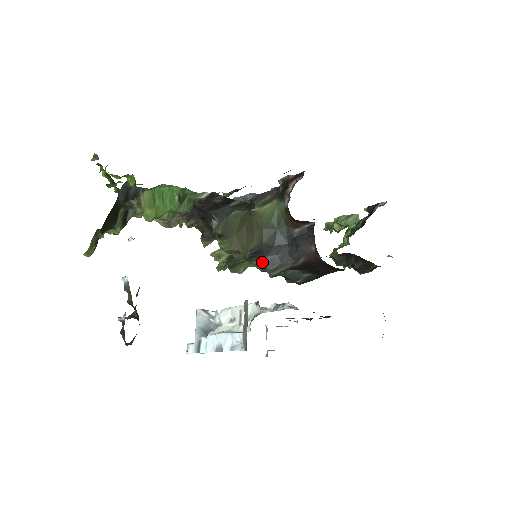
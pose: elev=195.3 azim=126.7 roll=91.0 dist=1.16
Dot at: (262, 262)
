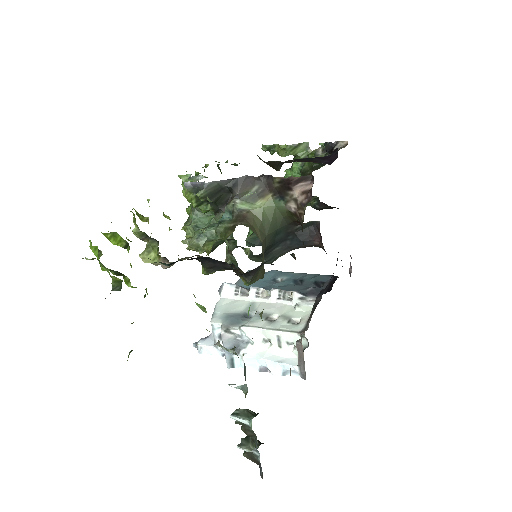
Dot at: (260, 257)
